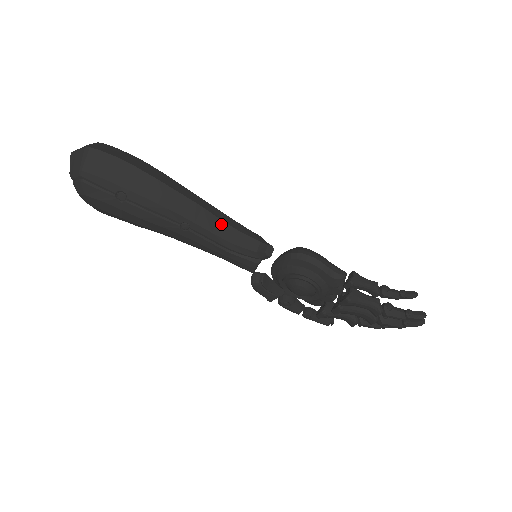
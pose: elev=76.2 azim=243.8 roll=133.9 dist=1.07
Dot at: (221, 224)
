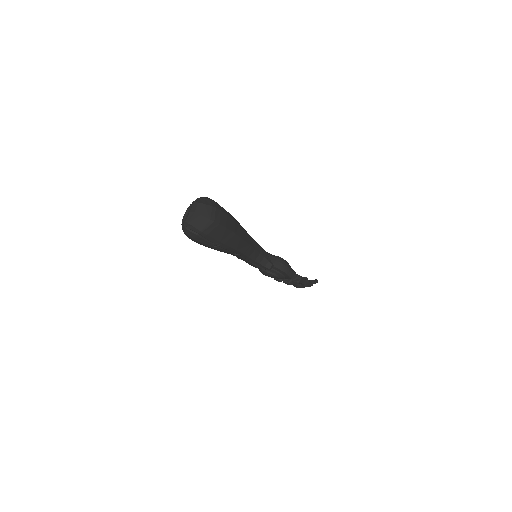
Dot at: (255, 252)
